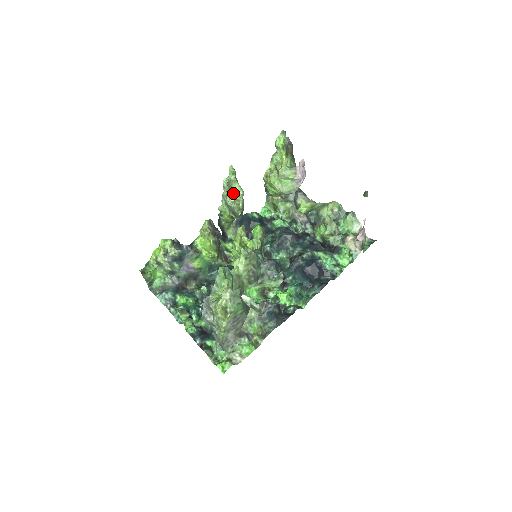
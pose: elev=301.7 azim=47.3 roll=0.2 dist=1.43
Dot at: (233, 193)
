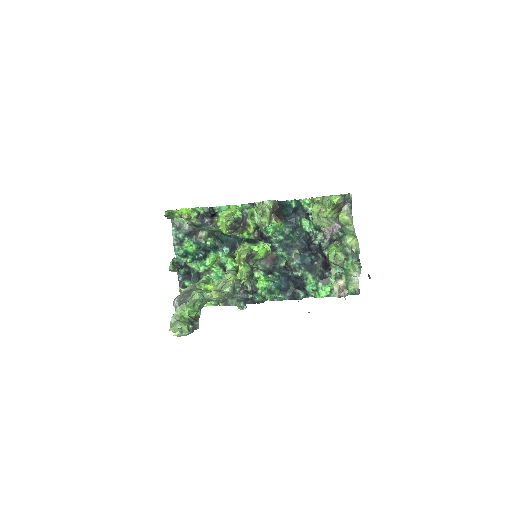
Dot at: (262, 219)
